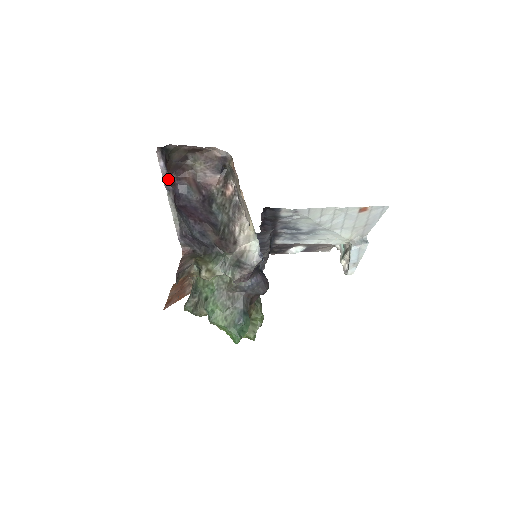
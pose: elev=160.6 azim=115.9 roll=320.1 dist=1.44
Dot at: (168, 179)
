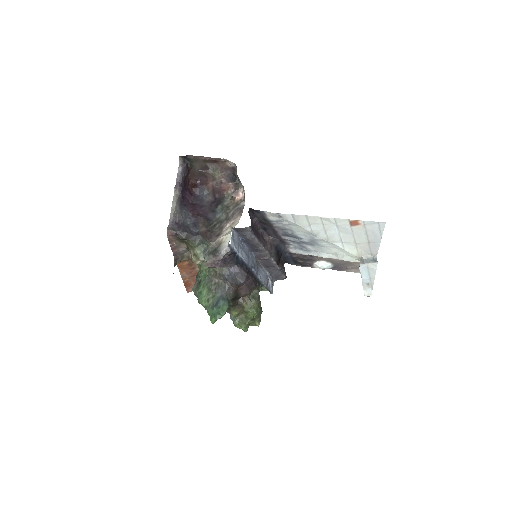
Dot at: (180, 180)
